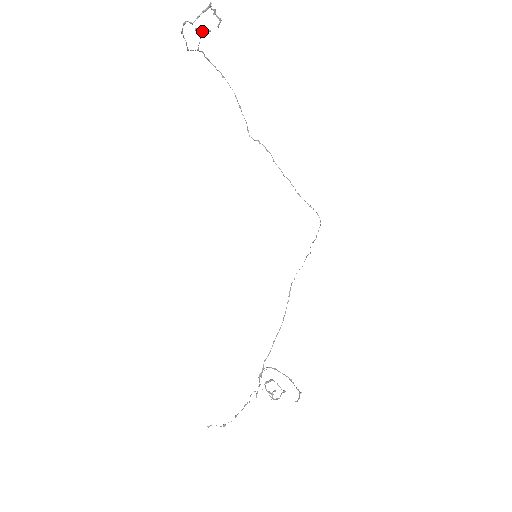
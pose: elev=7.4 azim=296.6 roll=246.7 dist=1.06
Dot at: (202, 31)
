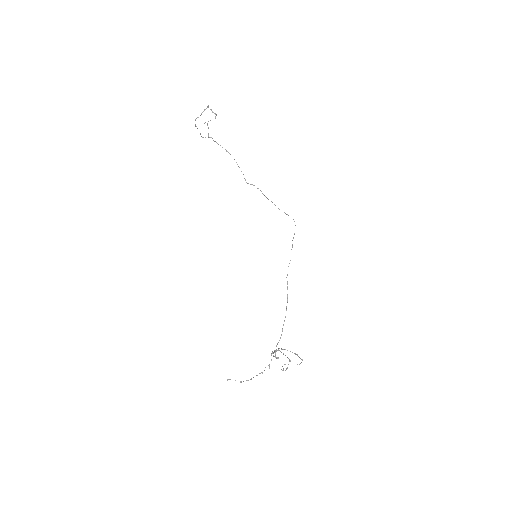
Dot at: (207, 124)
